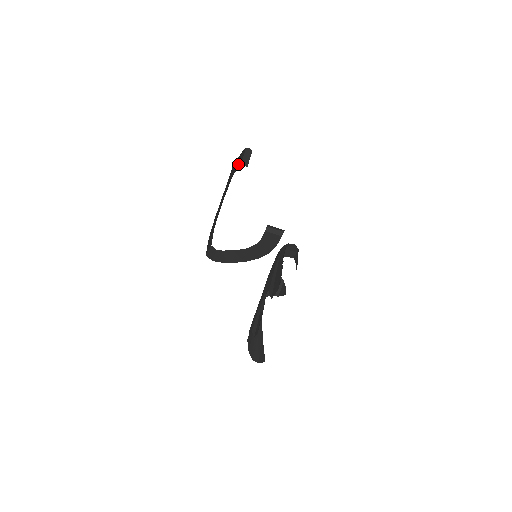
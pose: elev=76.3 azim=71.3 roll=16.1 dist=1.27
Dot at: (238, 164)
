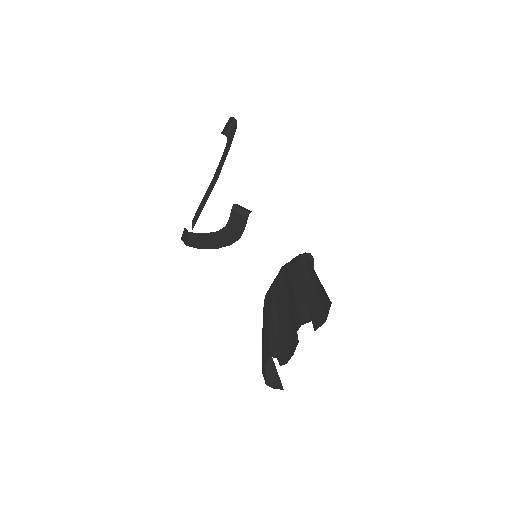
Dot at: occluded
